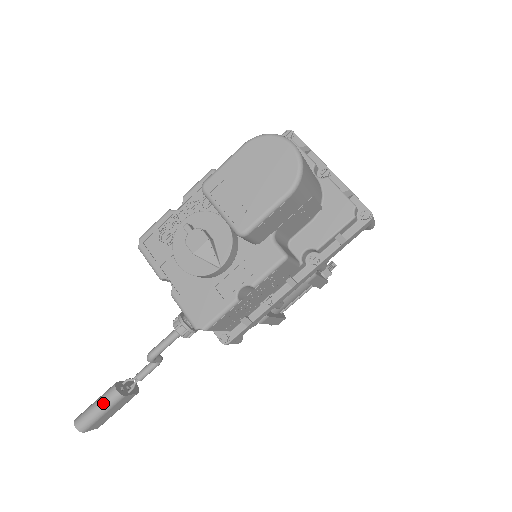
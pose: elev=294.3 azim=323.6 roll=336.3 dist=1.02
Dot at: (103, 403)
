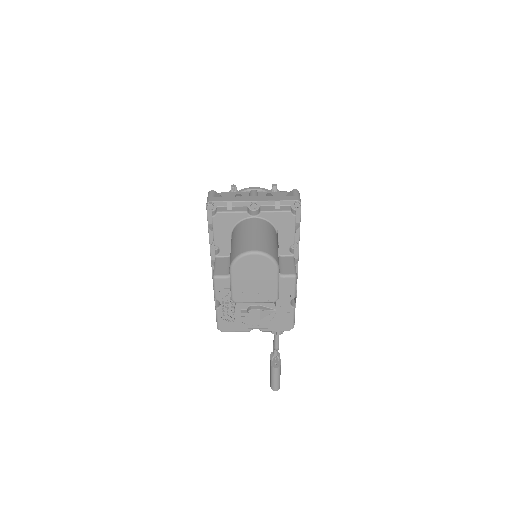
Dot at: (276, 376)
